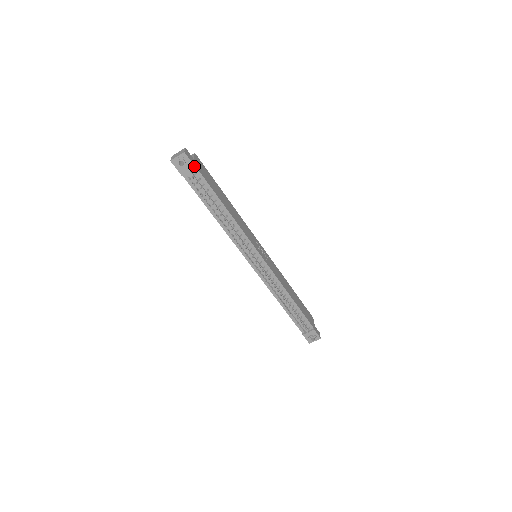
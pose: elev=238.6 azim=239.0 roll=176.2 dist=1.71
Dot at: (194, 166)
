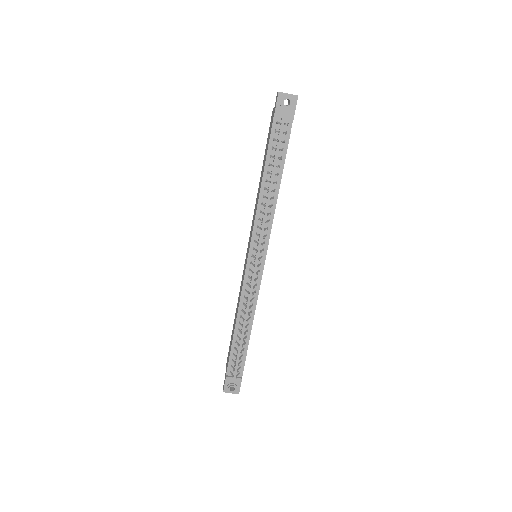
Dot at: occluded
